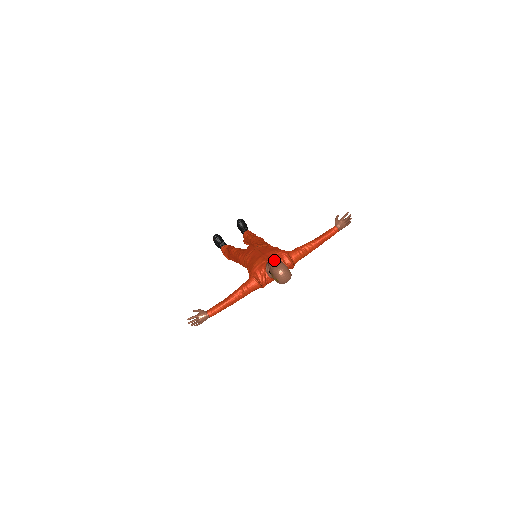
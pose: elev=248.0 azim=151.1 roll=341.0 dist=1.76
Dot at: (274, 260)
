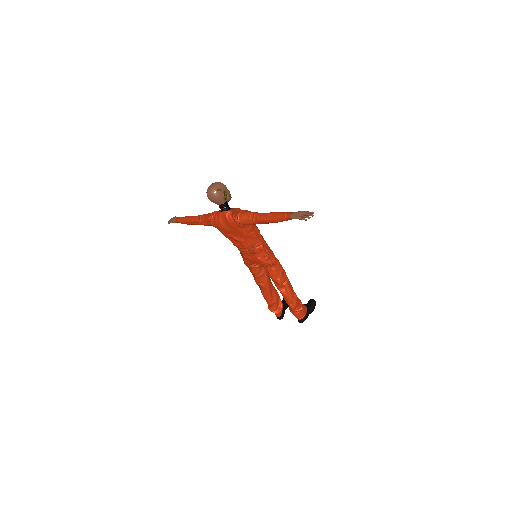
Dot at: occluded
